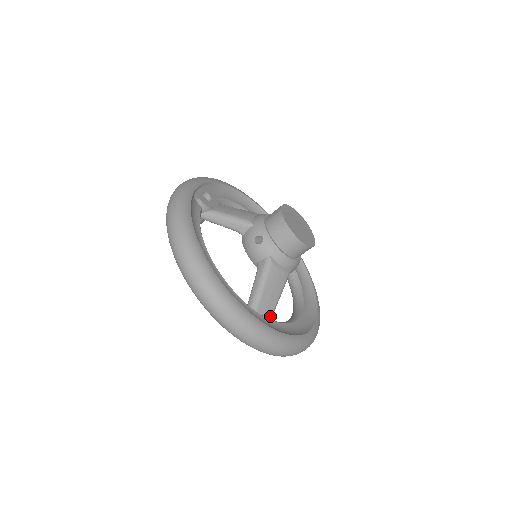
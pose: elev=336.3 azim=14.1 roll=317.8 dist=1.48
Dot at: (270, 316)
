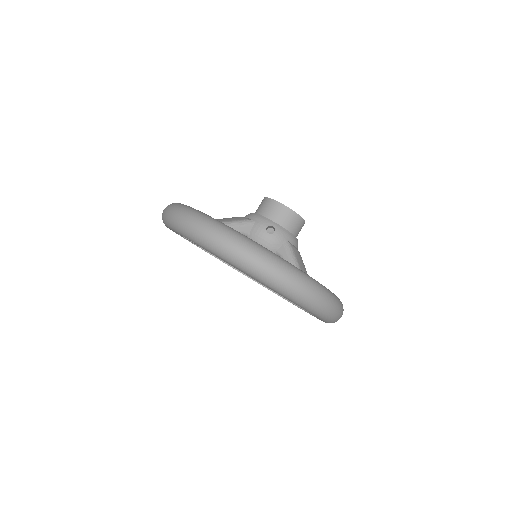
Dot at: occluded
